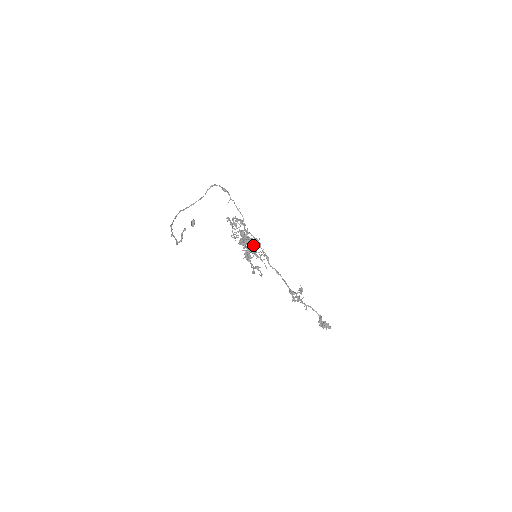
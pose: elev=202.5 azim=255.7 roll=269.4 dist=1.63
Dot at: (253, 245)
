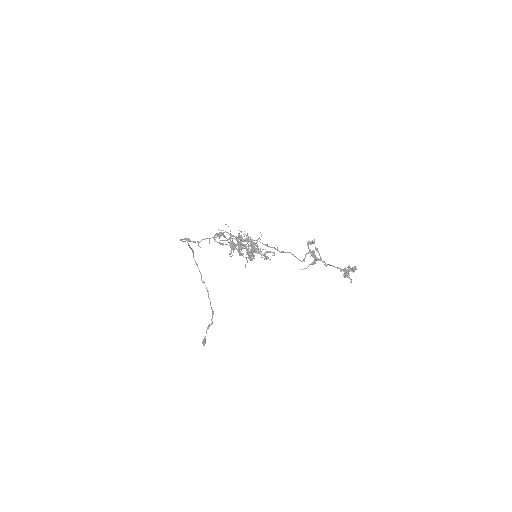
Dot at: occluded
